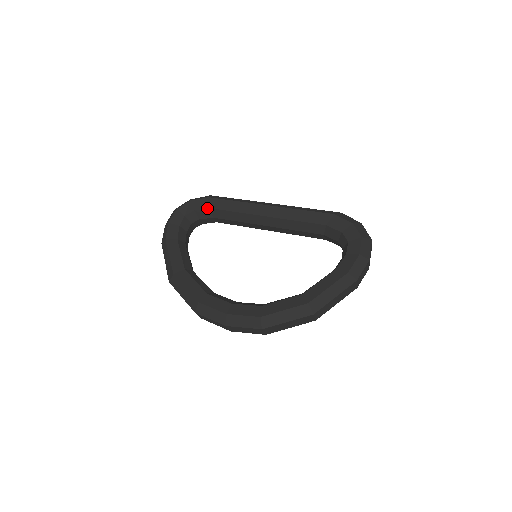
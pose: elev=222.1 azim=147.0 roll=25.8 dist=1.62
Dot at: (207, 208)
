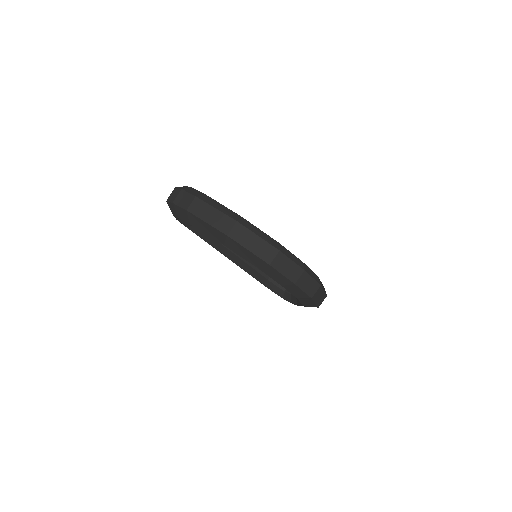
Dot at: occluded
